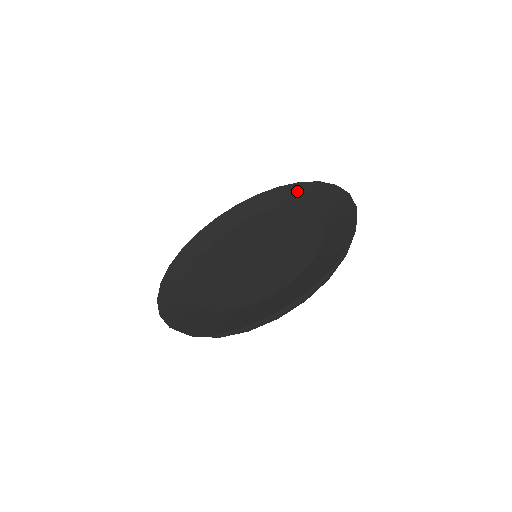
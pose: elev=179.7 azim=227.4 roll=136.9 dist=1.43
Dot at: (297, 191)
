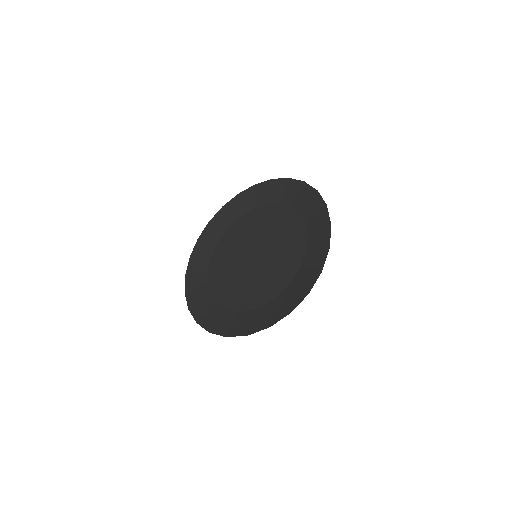
Dot at: (300, 192)
